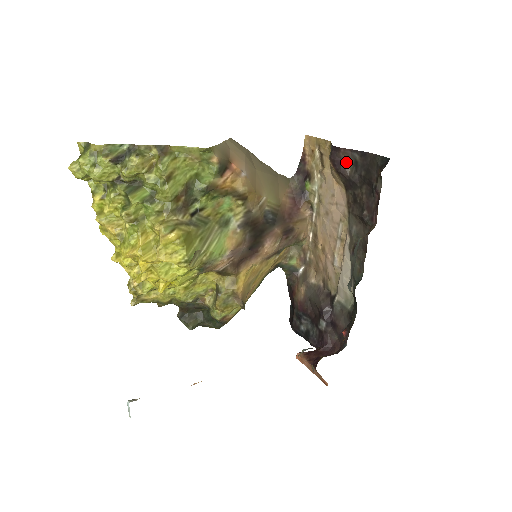
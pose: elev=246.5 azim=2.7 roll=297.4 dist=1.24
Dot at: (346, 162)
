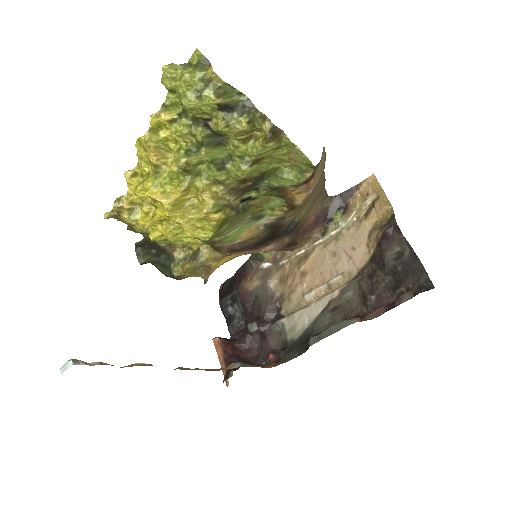
Dot at: (394, 245)
